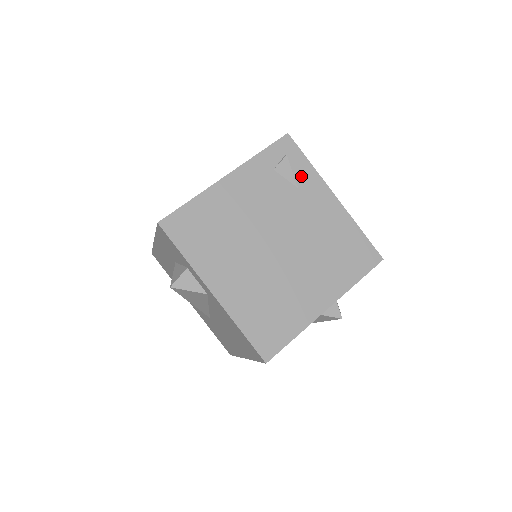
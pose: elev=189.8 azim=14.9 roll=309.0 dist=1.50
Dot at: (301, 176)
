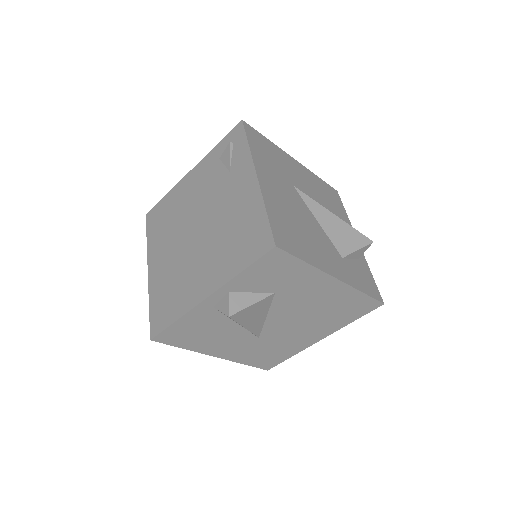
Dot at: (236, 160)
